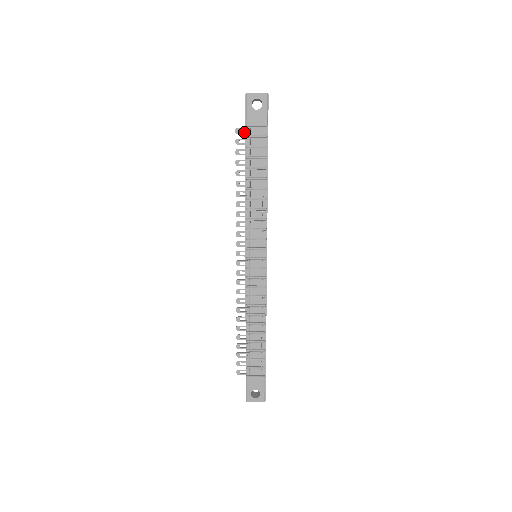
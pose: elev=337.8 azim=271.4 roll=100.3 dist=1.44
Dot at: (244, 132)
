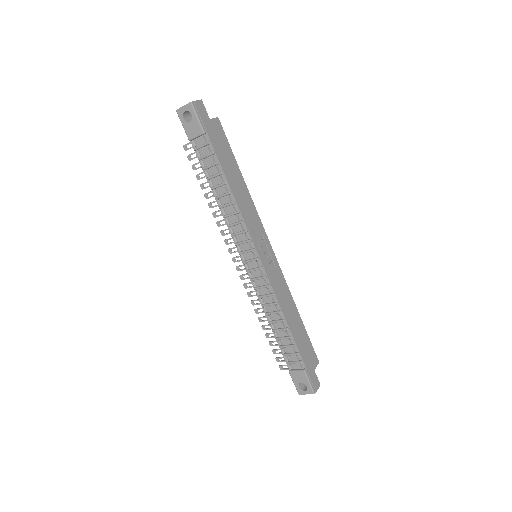
Dot at: (190, 147)
